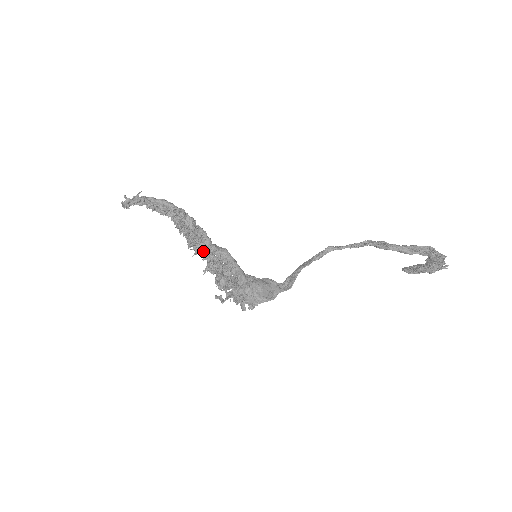
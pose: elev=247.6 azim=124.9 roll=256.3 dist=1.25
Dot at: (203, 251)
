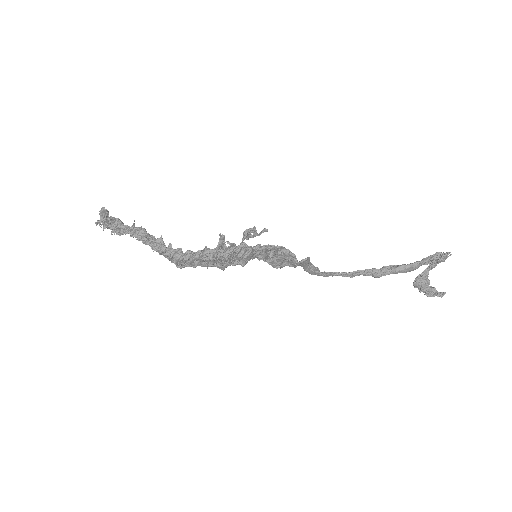
Dot at: (192, 252)
